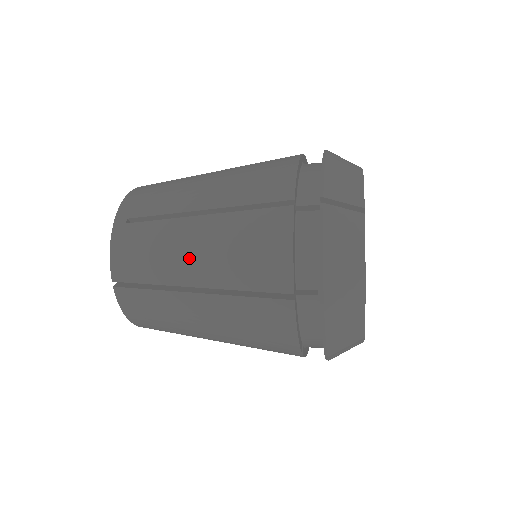
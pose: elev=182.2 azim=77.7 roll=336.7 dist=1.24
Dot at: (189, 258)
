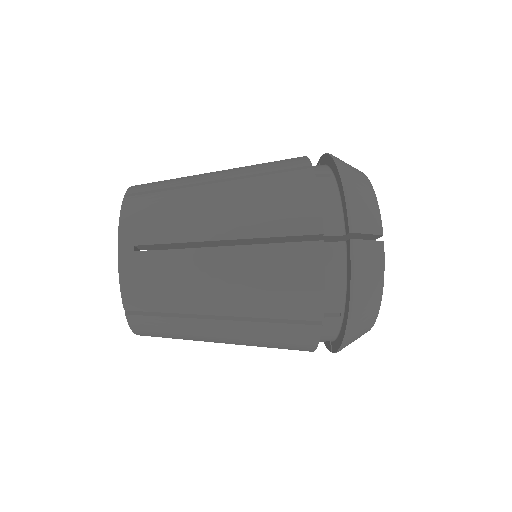
Dot at: (215, 291)
